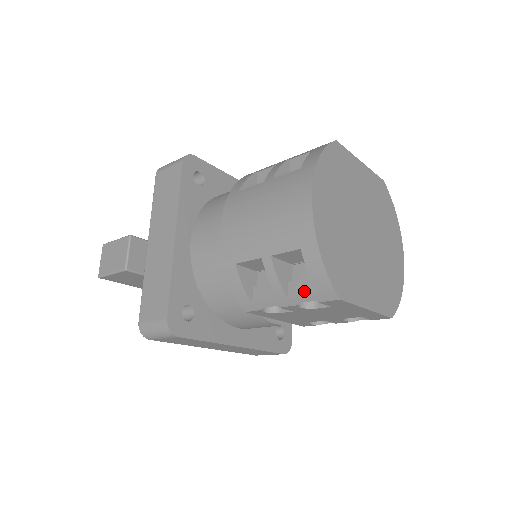
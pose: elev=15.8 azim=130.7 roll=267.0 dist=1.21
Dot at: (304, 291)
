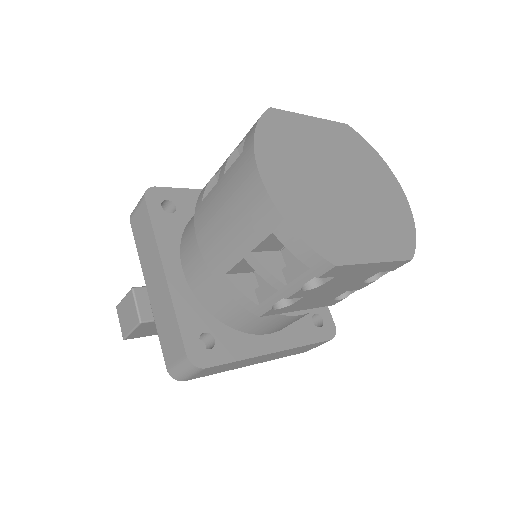
Dot at: (299, 273)
